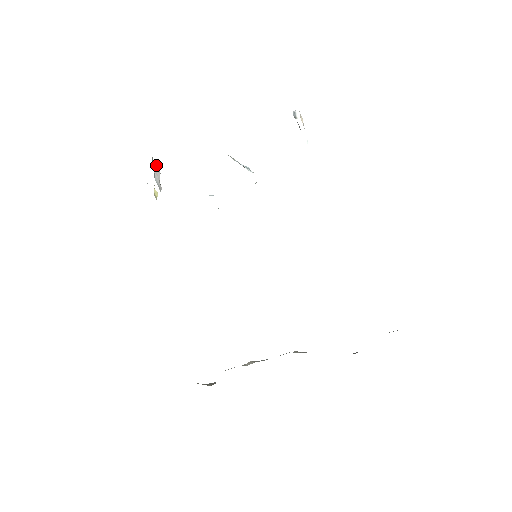
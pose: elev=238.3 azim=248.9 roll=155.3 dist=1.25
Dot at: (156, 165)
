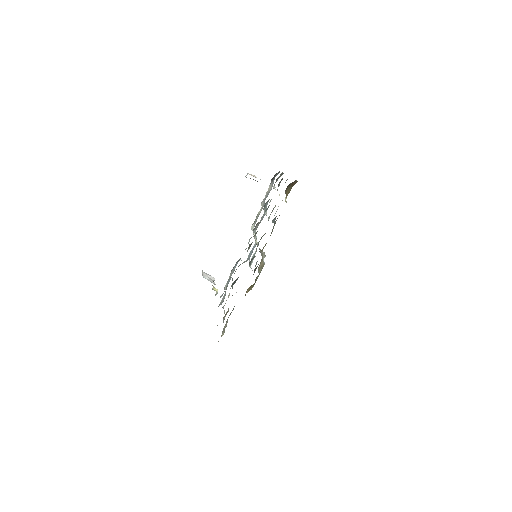
Dot at: (208, 274)
